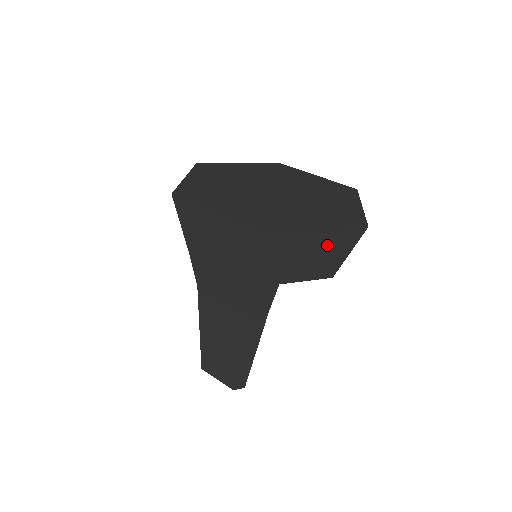
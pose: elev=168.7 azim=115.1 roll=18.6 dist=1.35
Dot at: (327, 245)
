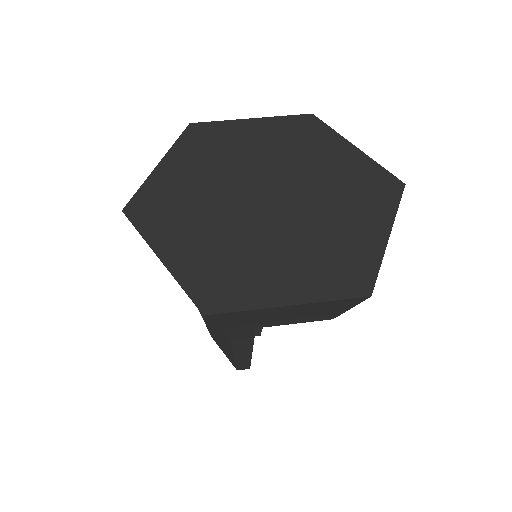
Dot at: (309, 309)
